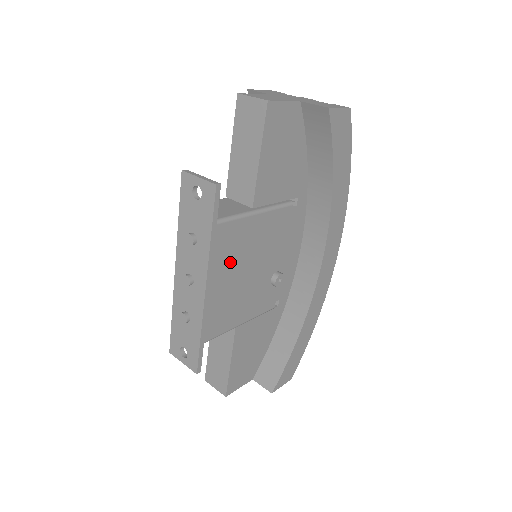
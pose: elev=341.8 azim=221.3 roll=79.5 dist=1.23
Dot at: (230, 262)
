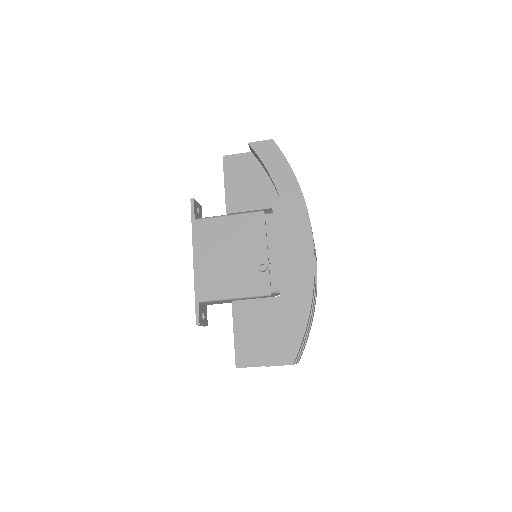
Dot at: (211, 245)
